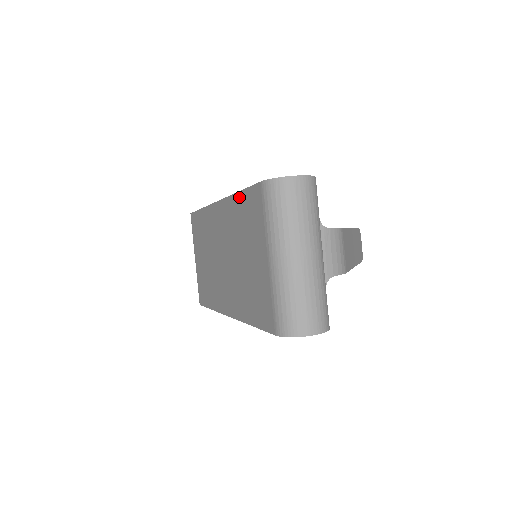
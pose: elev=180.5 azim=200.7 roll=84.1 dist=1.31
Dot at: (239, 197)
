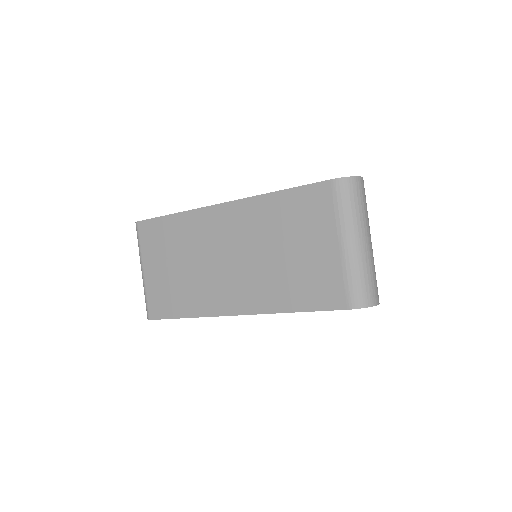
Dot at: (281, 195)
